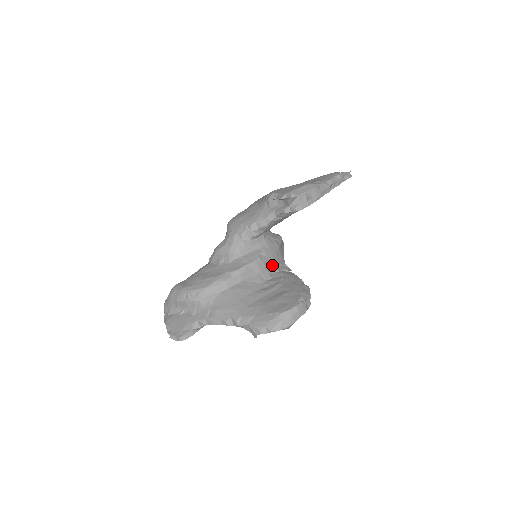
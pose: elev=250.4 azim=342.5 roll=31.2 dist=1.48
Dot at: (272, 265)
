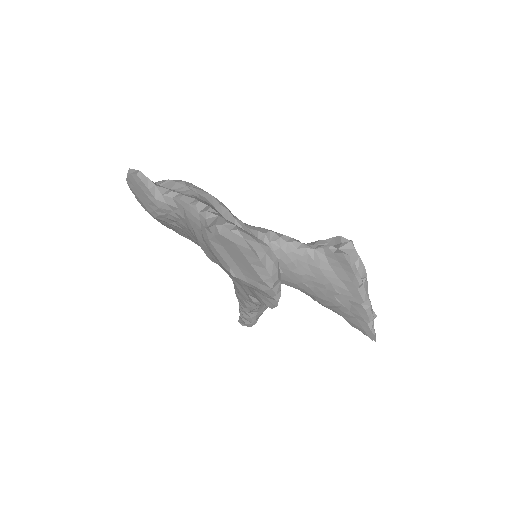
Dot at: occluded
